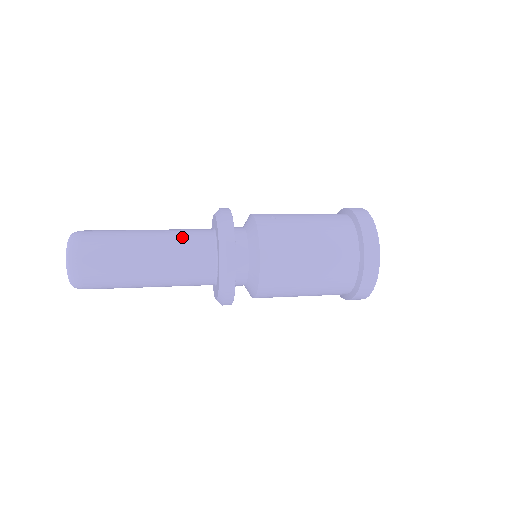
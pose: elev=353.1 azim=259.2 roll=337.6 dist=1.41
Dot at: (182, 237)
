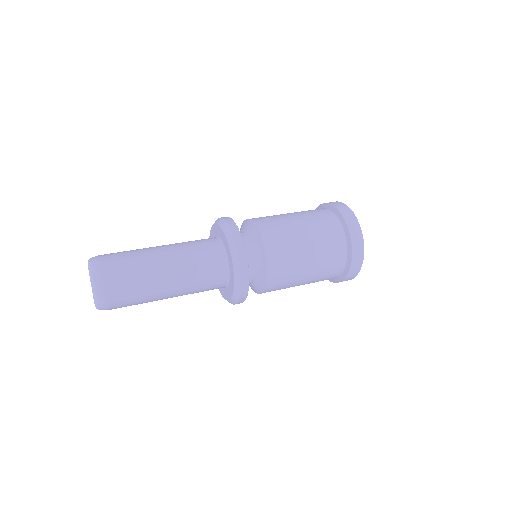
Dot at: (192, 247)
